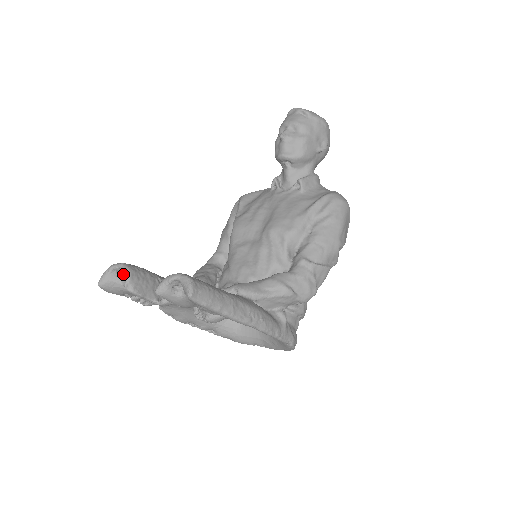
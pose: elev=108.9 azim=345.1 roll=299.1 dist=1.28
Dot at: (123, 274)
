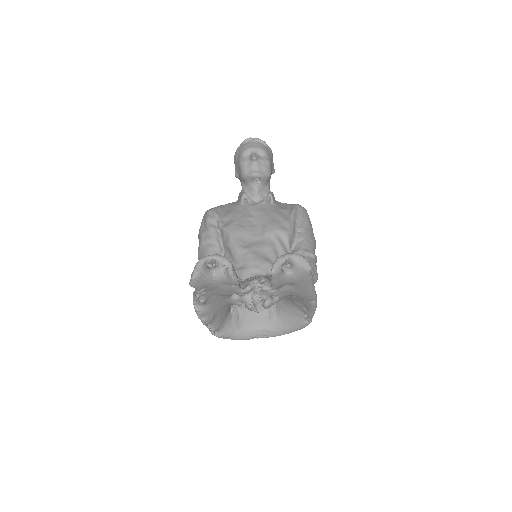
Dot at: (223, 263)
